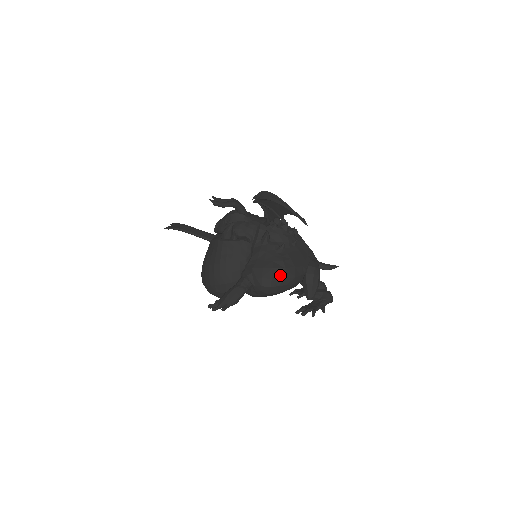
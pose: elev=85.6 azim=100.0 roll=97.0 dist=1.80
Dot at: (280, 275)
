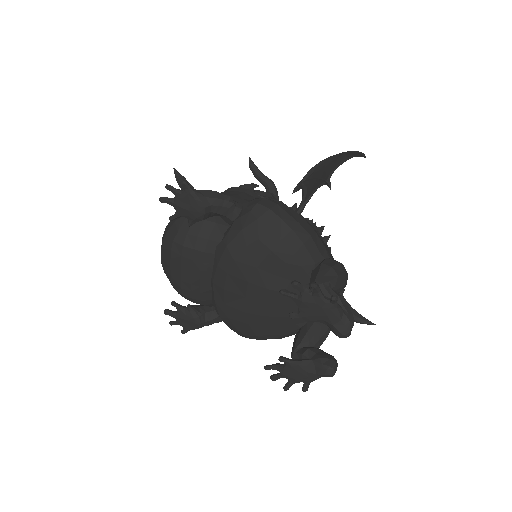
Dot at: (291, 214)
